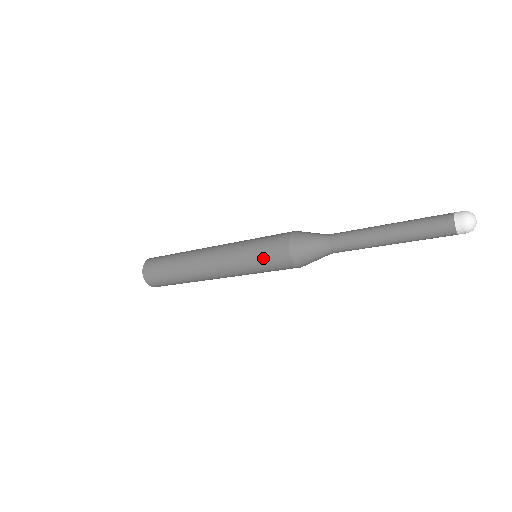
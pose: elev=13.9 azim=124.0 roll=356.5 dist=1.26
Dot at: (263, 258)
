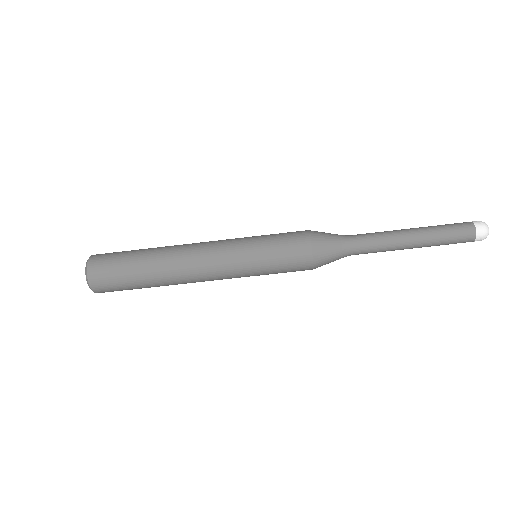
Dot at: (275, 236)
